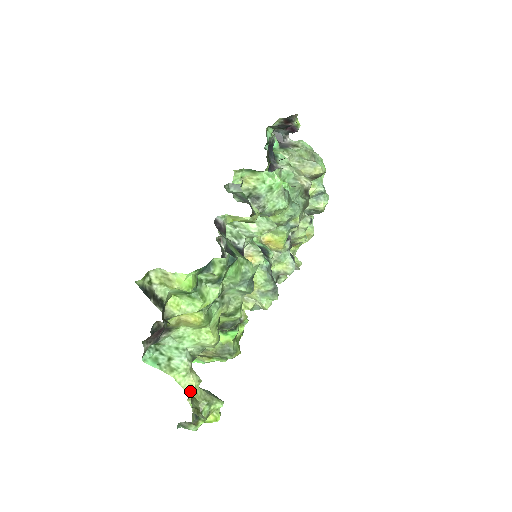
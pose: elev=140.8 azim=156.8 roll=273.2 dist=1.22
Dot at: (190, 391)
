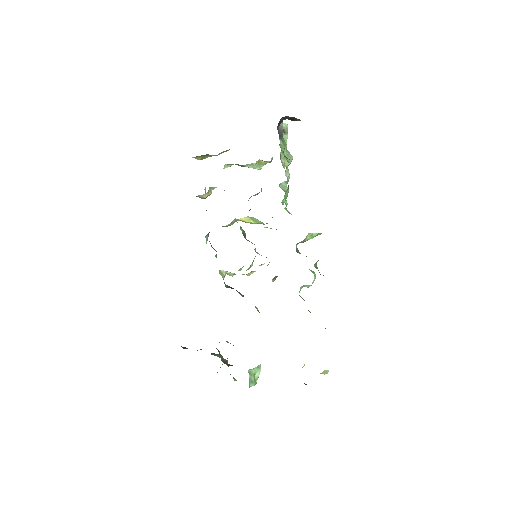
Dot at: occluded
